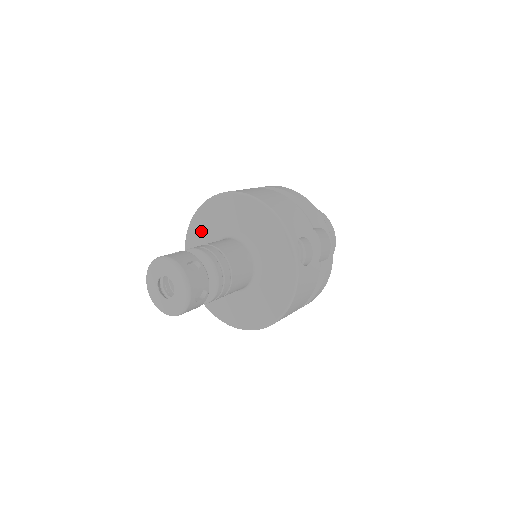
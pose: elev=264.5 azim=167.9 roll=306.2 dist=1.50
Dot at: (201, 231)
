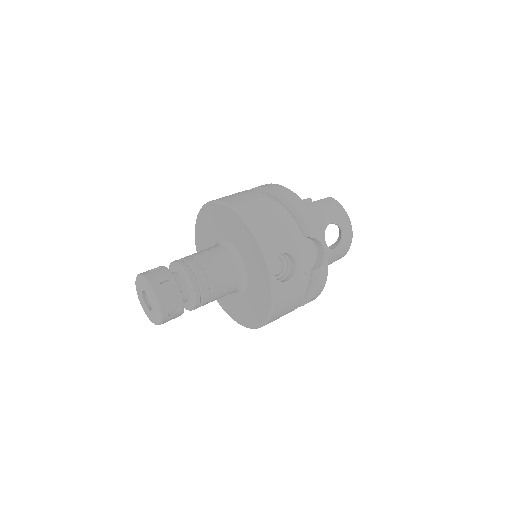
Dot at: (204, 231)
